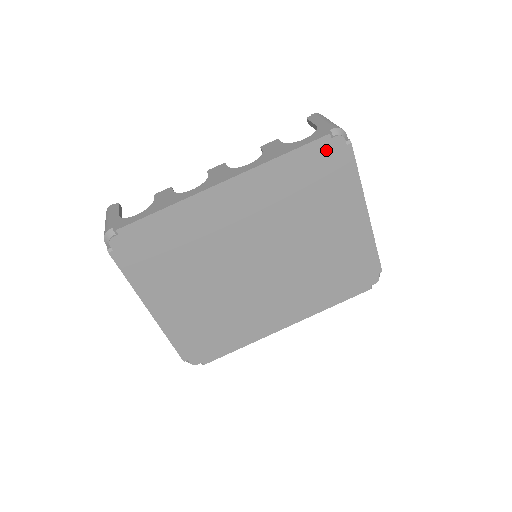
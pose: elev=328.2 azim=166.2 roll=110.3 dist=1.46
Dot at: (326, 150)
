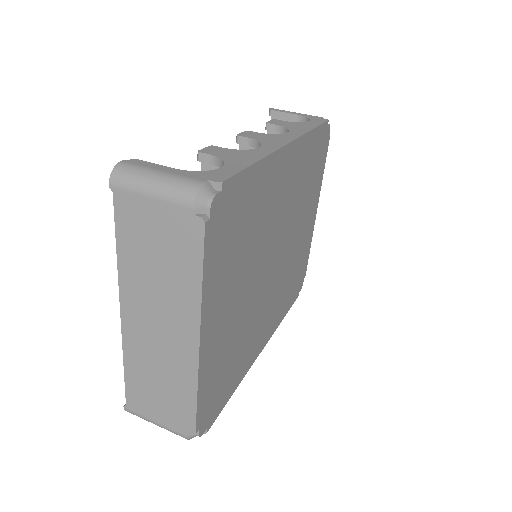
Dot at: (324, 136)
